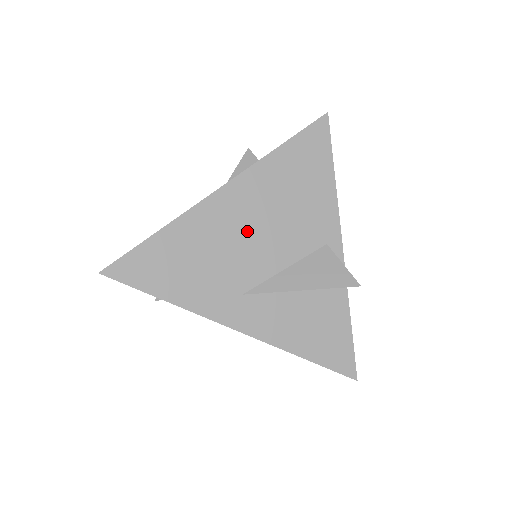
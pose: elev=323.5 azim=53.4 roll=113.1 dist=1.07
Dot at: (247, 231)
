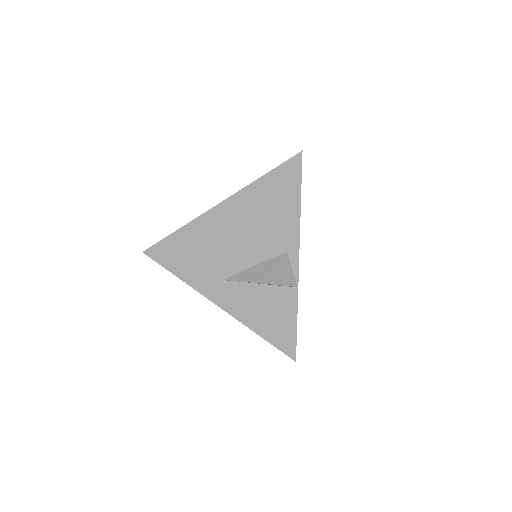
Dot at: (231, 236)
